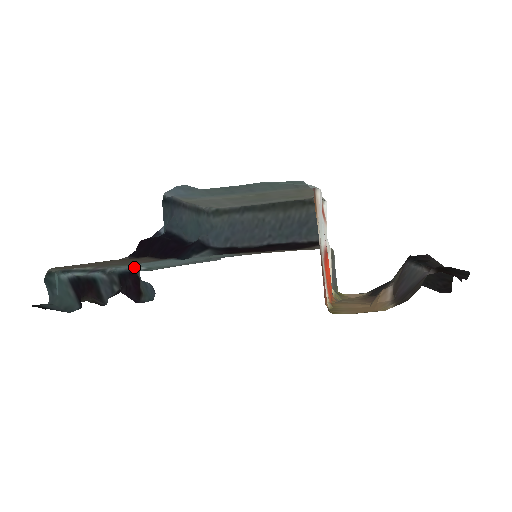
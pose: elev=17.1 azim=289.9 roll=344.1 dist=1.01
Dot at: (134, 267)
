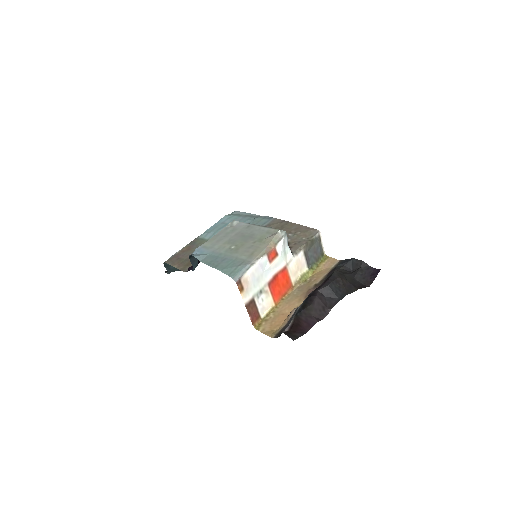
Dot at: (219, 220)
